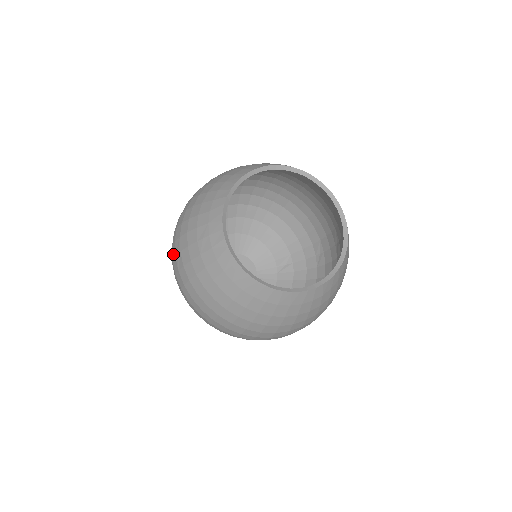
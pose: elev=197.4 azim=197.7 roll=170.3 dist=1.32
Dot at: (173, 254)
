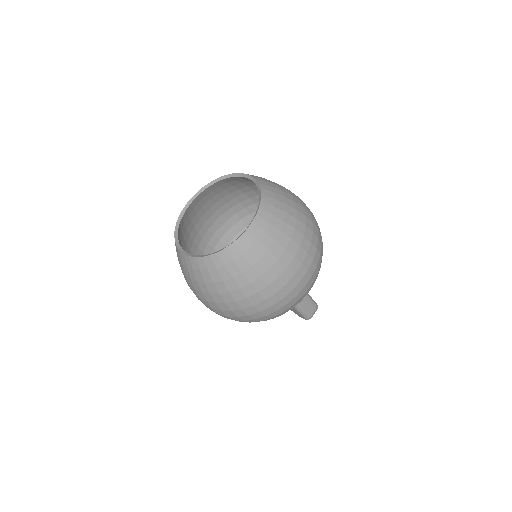
Dot at: occluded
